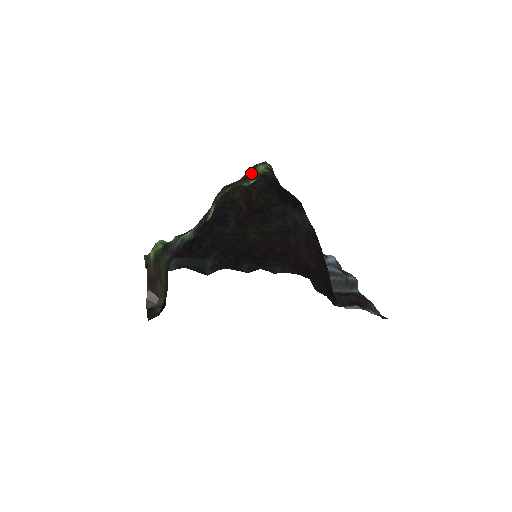
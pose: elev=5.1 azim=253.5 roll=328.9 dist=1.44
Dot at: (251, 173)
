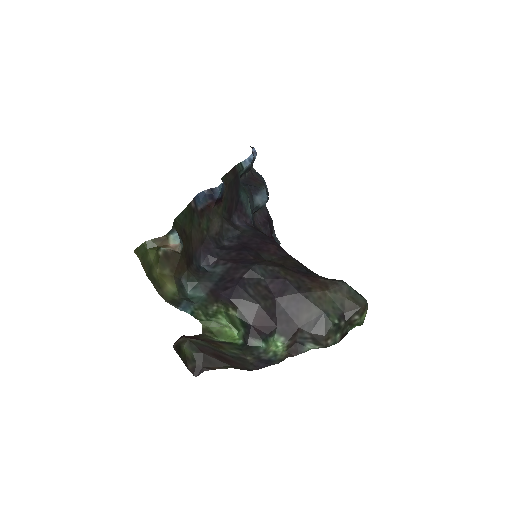
Dot at: (358, 321)
